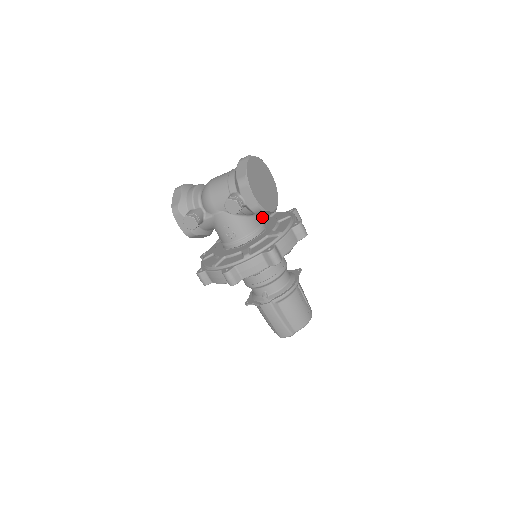
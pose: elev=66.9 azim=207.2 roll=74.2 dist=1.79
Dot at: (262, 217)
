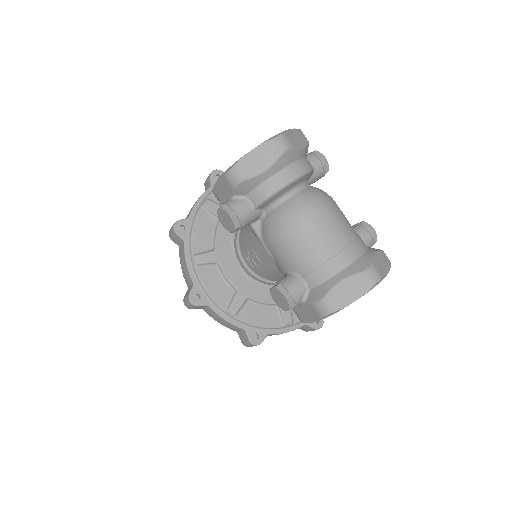
Dot at: occluded
